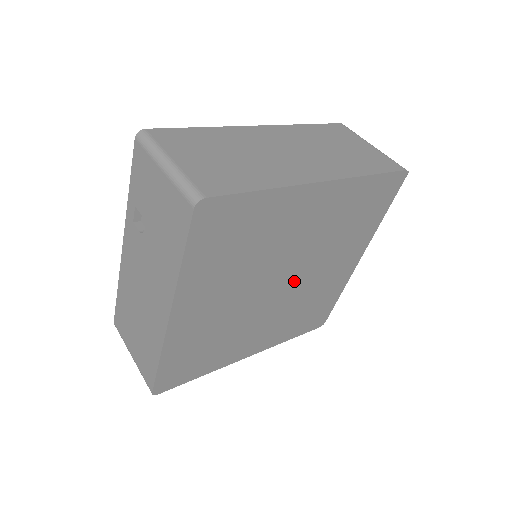
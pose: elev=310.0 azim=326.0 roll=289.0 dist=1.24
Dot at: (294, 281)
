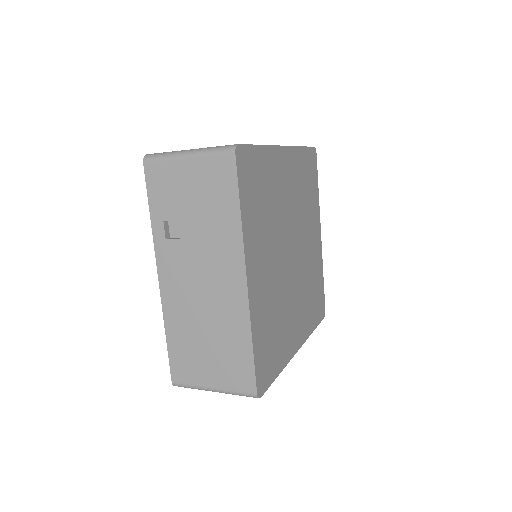
Dot at: (297, 252)
